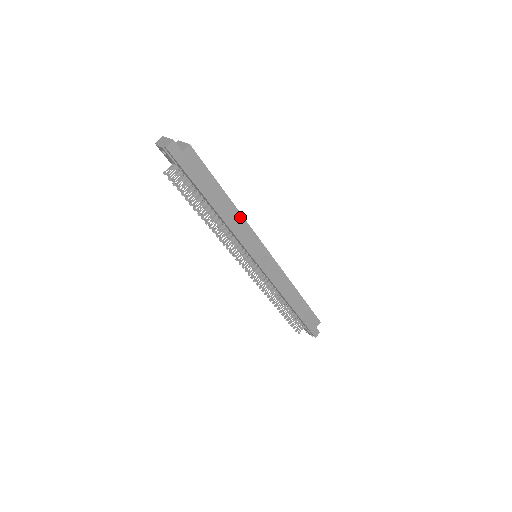
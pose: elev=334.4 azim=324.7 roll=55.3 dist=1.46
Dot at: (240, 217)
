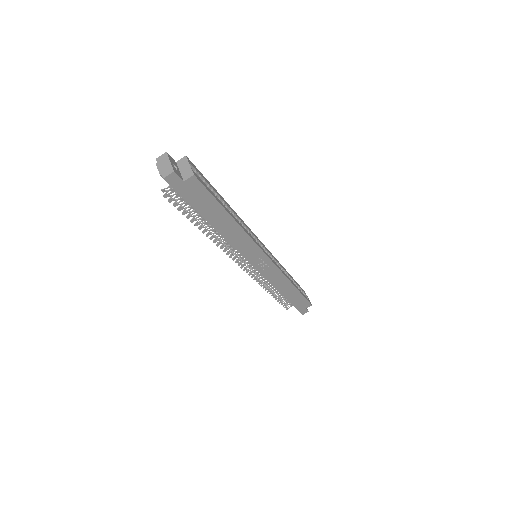
Dot at: (243, 233)
